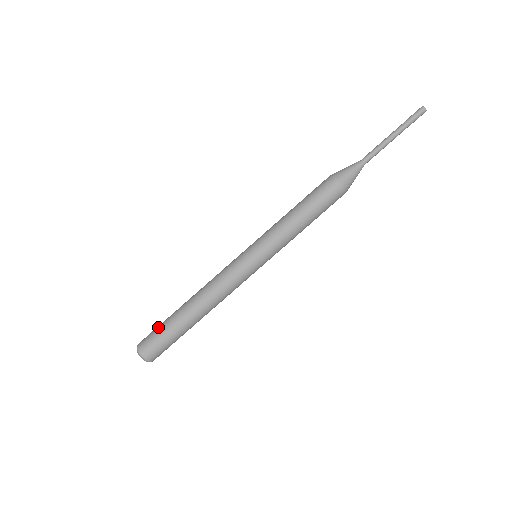
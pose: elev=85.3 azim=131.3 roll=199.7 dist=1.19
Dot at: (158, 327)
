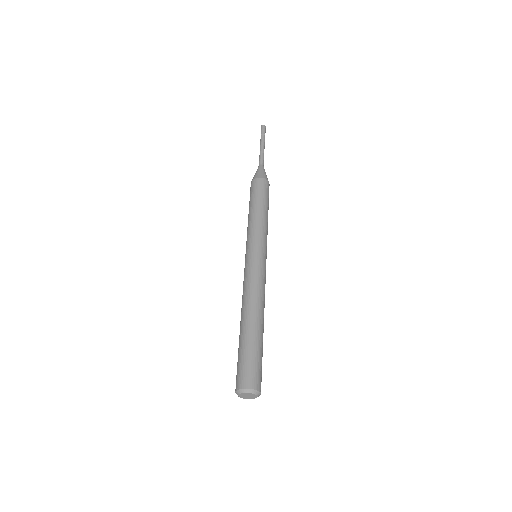
Dot at: (246, 357)
